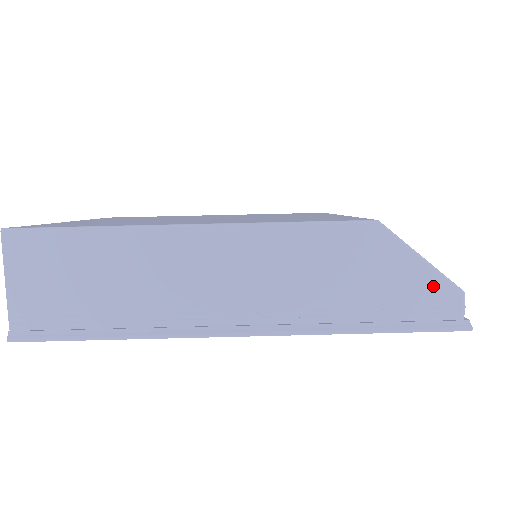
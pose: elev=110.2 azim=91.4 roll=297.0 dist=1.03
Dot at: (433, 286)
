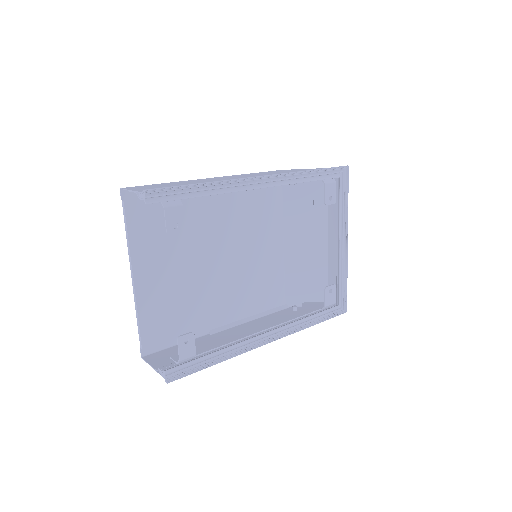
Dot at: occluded
